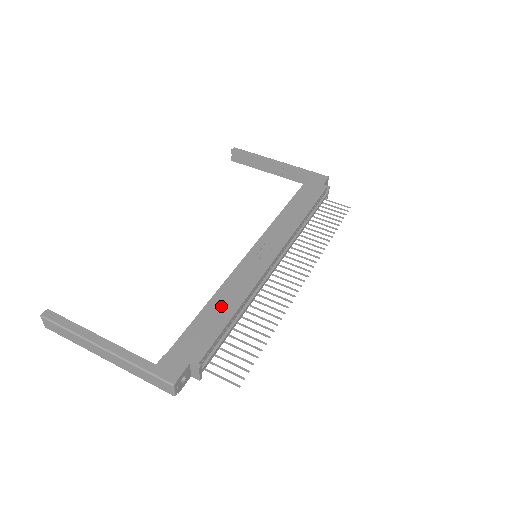
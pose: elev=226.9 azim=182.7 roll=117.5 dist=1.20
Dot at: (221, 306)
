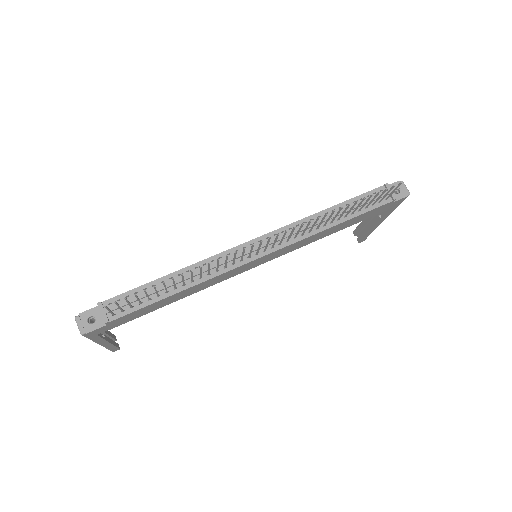
Dot at: occluded
